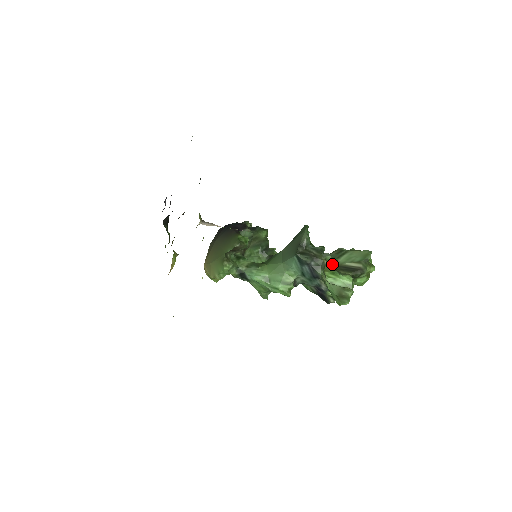
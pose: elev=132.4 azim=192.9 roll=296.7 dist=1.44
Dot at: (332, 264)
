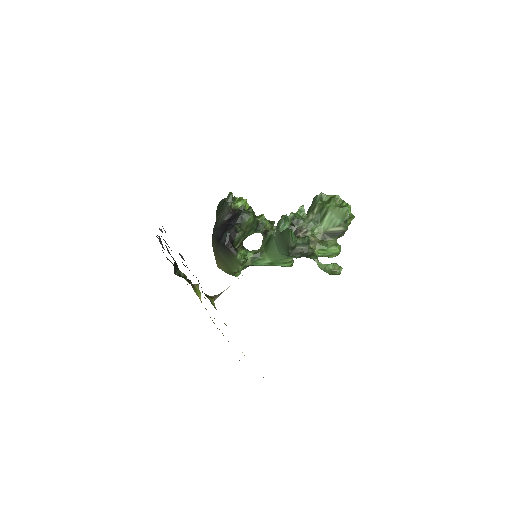
Dot at: (318, 234)
